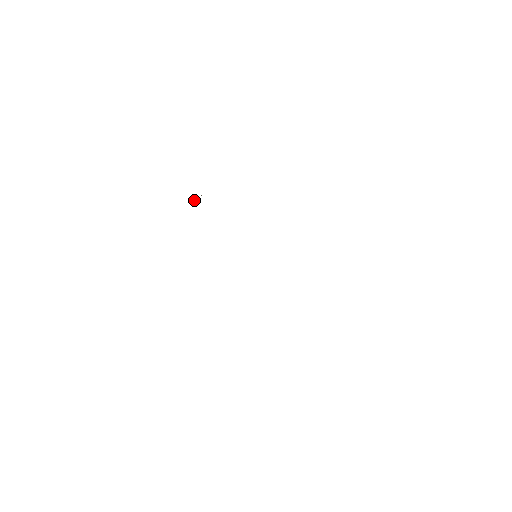
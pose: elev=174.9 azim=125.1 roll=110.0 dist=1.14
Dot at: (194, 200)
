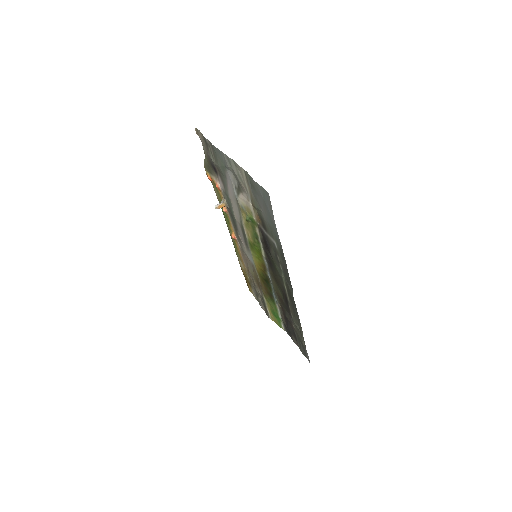
Dot at: (221, 202)
